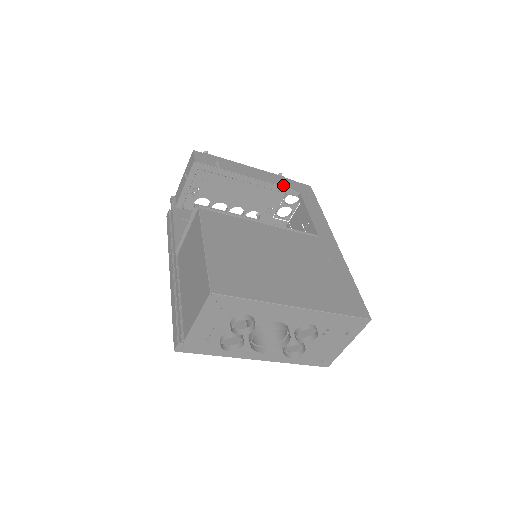
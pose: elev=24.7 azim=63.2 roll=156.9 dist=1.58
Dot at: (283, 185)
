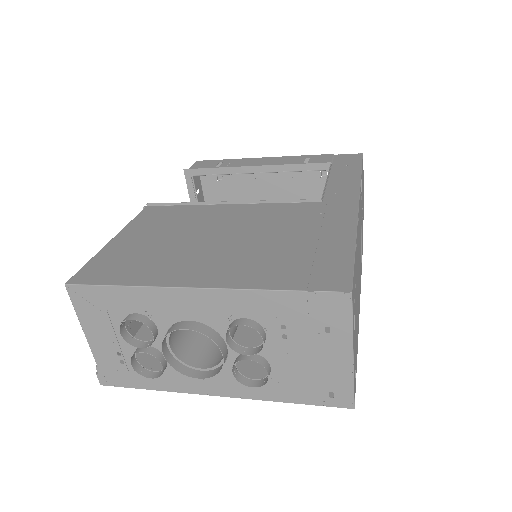
Dot at: (308, 162)
